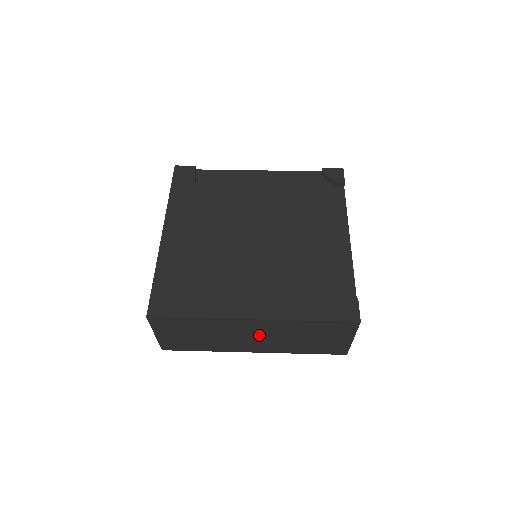
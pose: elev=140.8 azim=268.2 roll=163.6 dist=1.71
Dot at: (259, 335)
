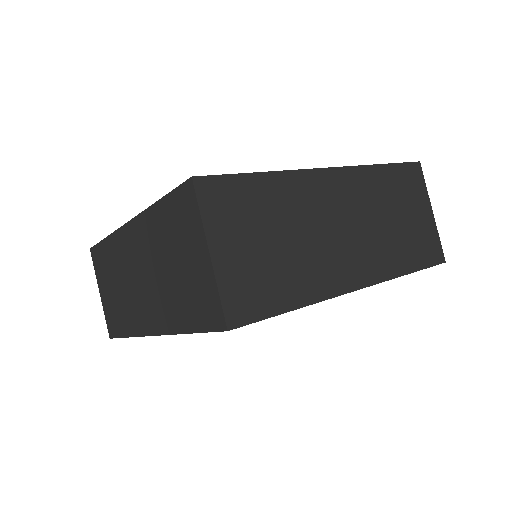
Dot at: (348, 220)
